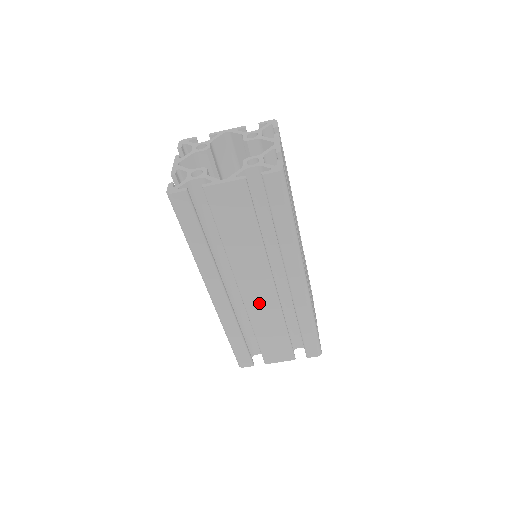
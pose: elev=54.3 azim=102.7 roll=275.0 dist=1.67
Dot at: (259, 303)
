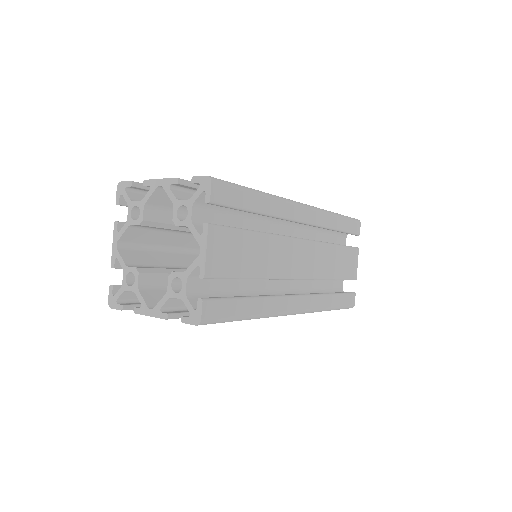
Dot at: occluded
